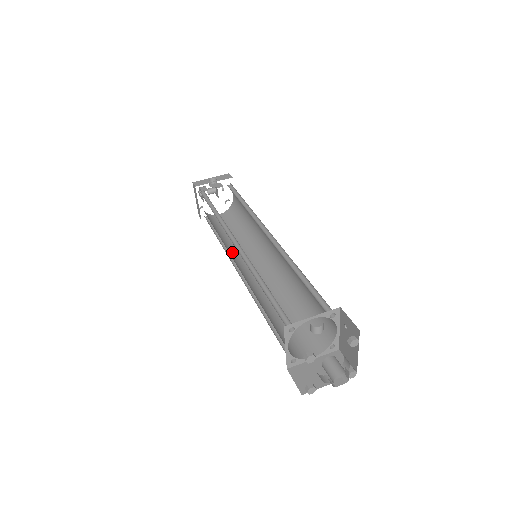
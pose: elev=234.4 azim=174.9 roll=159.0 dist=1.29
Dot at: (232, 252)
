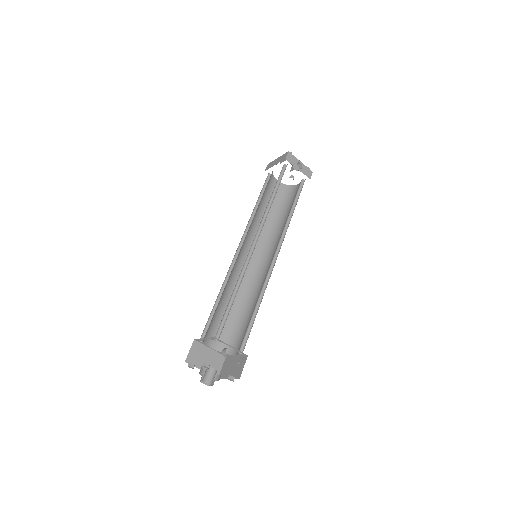
Dot at: (251, 227)
